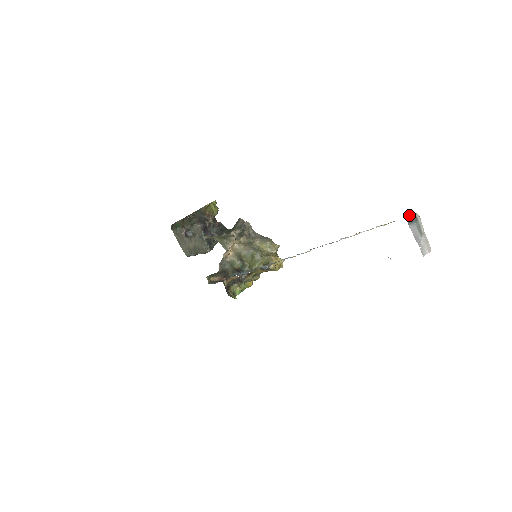
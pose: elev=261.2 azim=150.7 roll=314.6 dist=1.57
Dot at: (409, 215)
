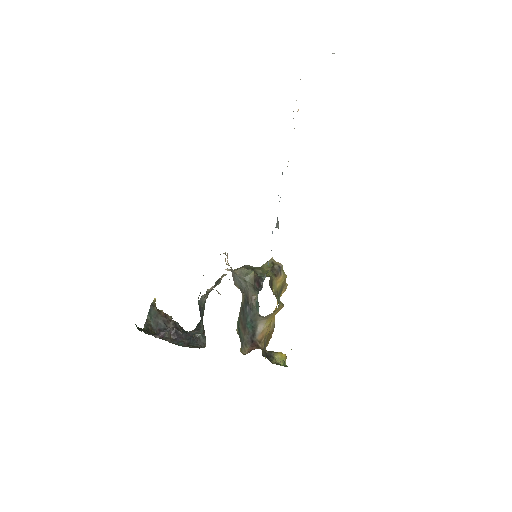
Dot at: occluded
